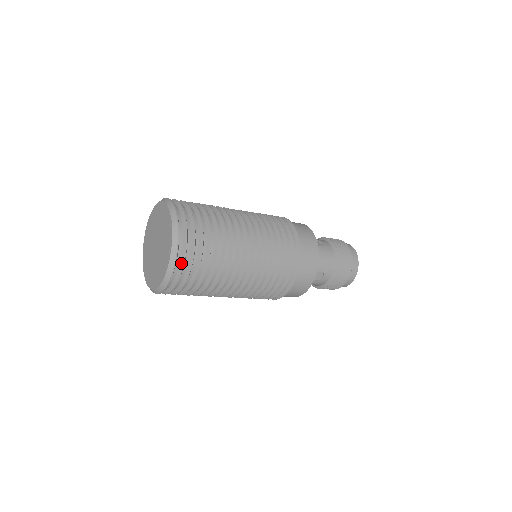
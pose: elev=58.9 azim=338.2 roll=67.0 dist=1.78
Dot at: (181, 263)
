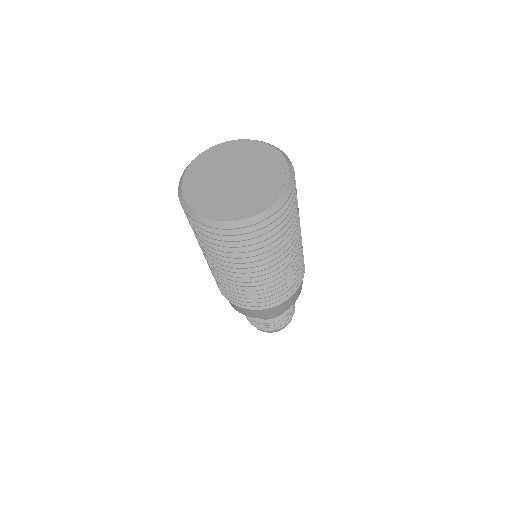
Dot at: (265, 223)
